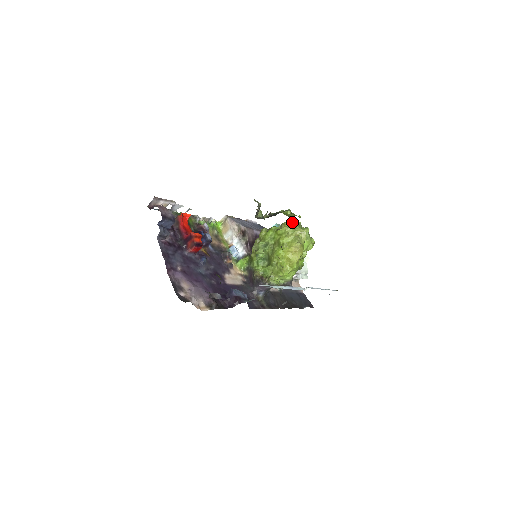
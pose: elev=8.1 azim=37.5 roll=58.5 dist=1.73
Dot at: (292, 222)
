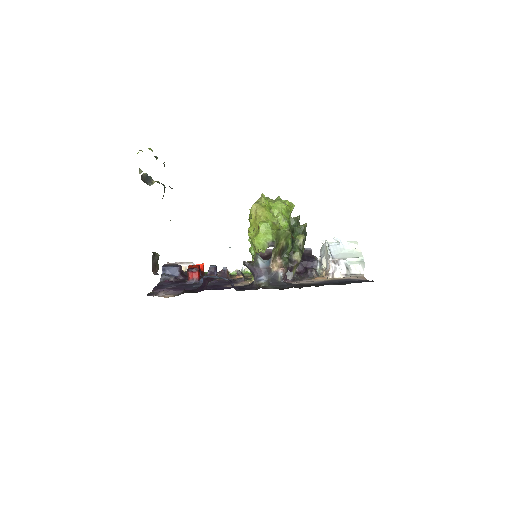
Dot at: occluded
